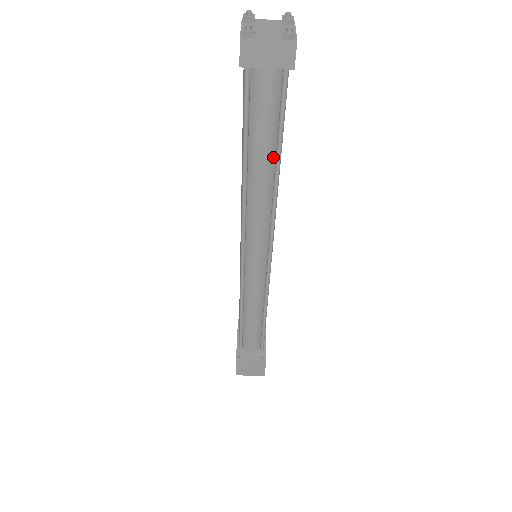
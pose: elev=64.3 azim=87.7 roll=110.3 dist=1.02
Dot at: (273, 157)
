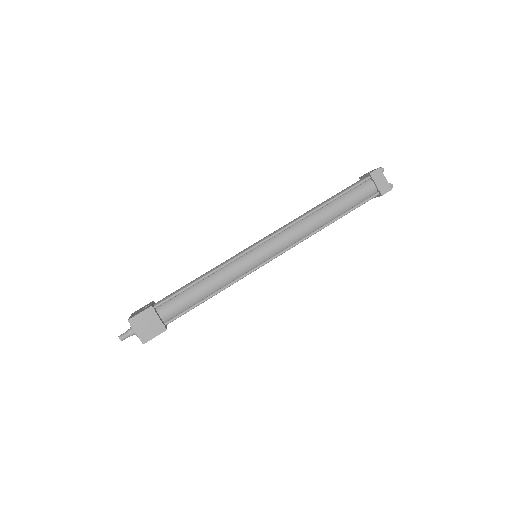
Dot at: (336, 215)
